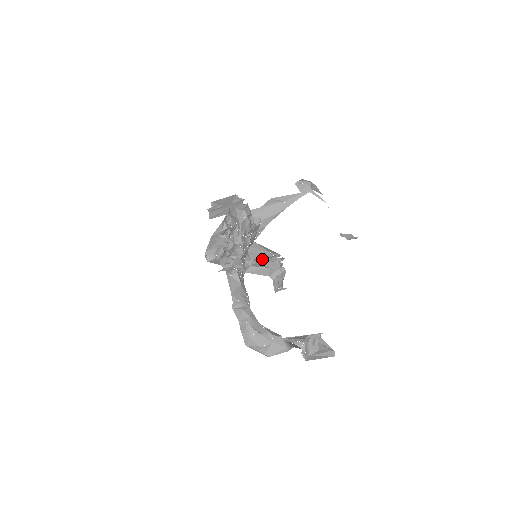
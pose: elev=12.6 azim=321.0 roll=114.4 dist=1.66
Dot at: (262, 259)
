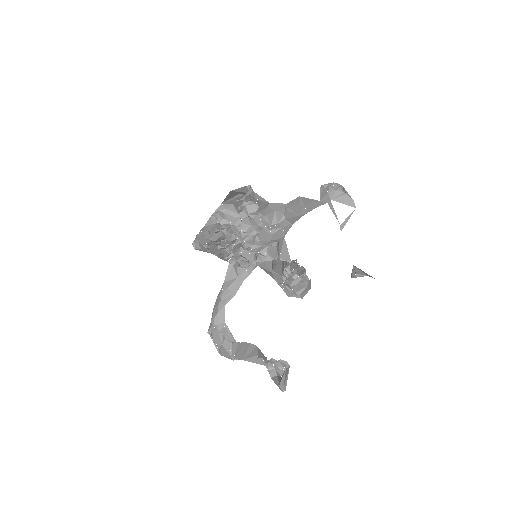
Dot at: (277, 259)
